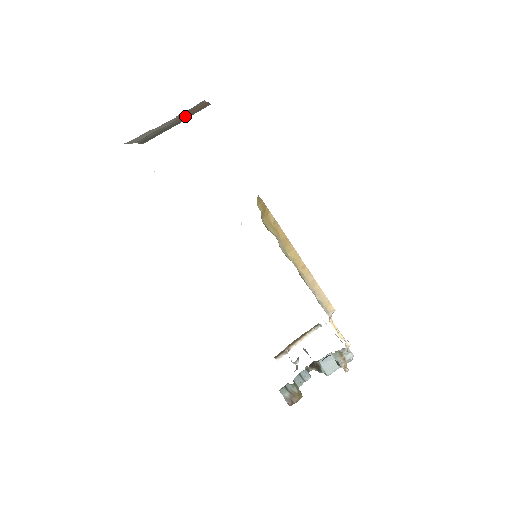
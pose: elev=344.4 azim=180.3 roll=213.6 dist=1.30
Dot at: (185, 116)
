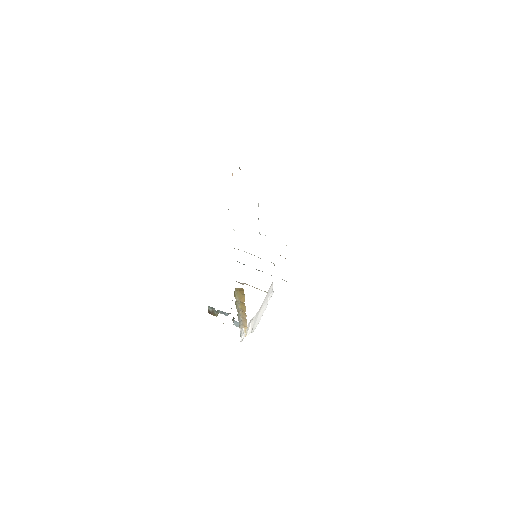
Dot at: occluded
